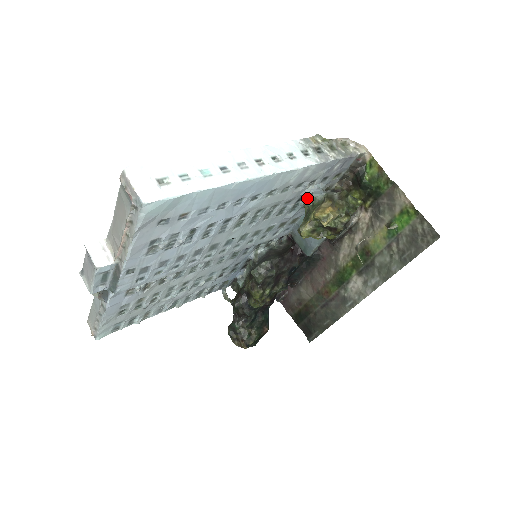
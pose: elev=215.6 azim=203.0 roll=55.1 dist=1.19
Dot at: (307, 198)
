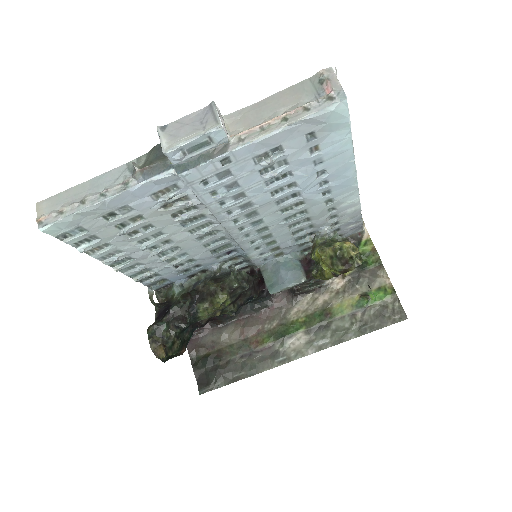
Dot at: (325, 233)
